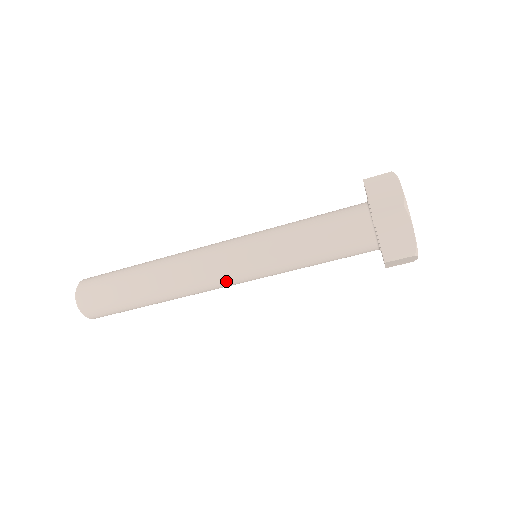
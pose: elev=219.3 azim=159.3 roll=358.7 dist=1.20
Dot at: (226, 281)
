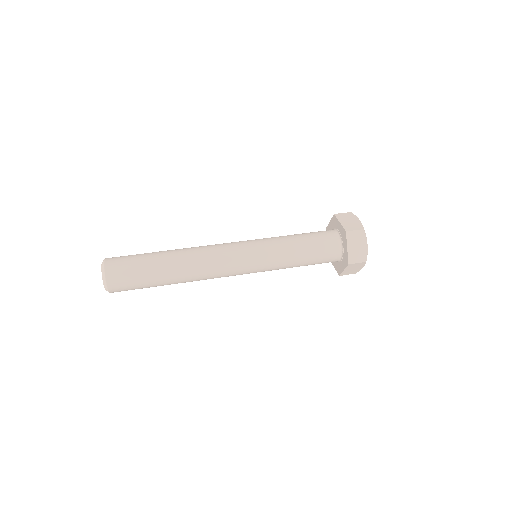
Dot at: (235, 275)
